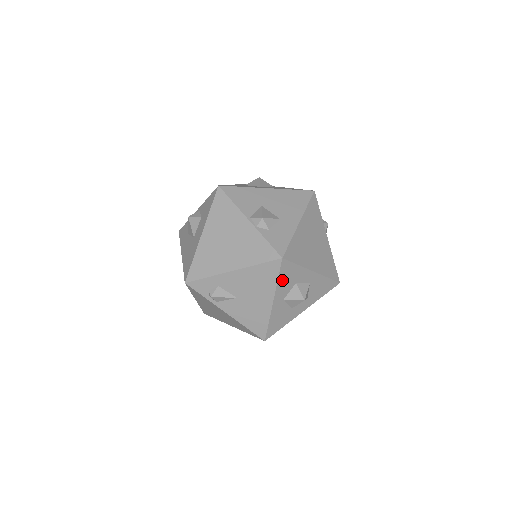
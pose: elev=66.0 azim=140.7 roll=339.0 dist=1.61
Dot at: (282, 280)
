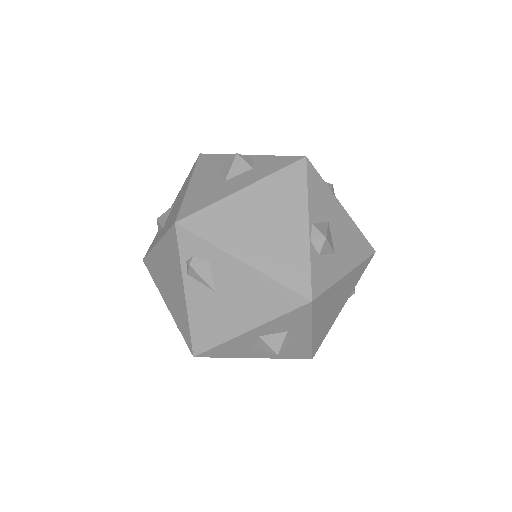
Dot at: (283, 319)
